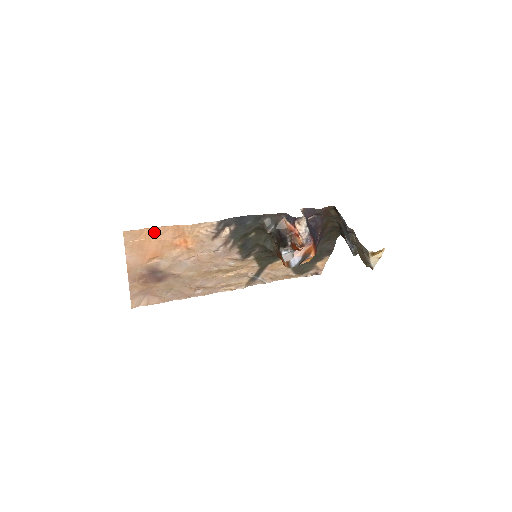
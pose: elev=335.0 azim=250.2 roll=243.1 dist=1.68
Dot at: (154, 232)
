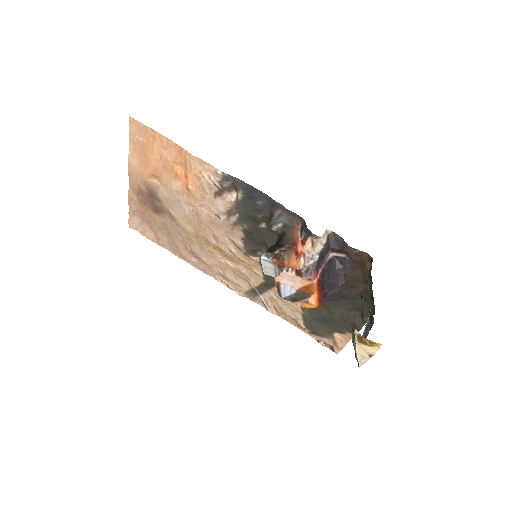
Dot at: (158, 140)
